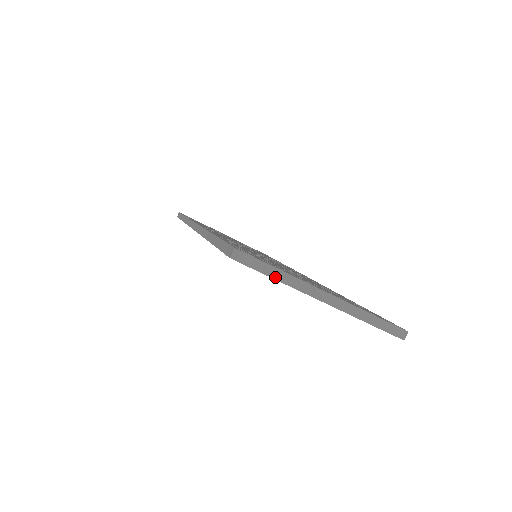
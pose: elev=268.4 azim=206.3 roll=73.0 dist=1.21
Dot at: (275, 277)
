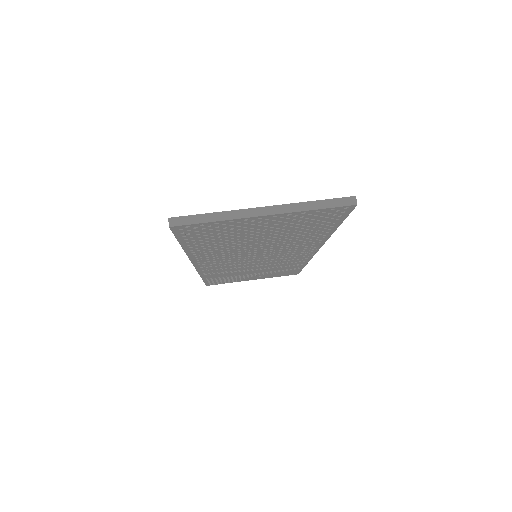
Dot at: (212, 220)
